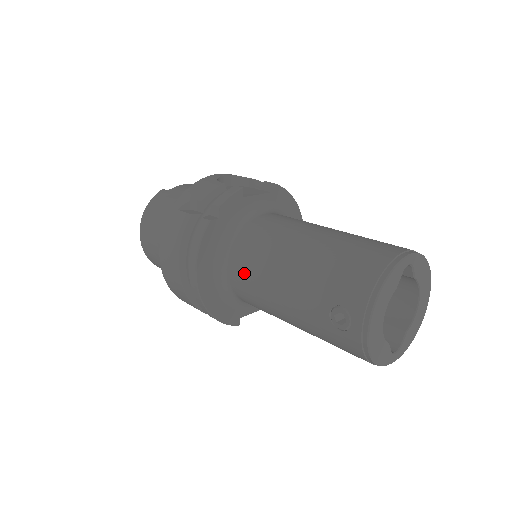
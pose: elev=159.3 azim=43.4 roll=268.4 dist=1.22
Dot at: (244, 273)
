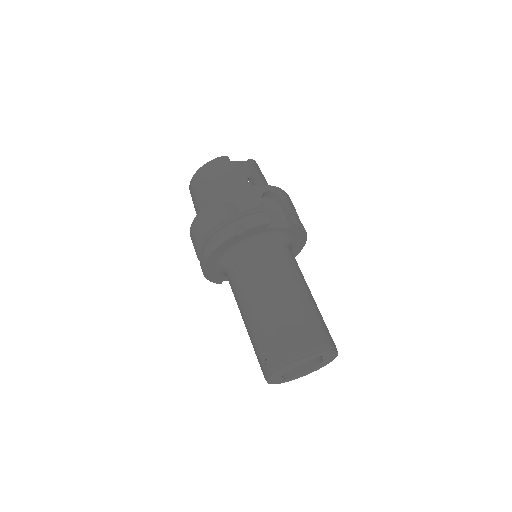
Dot at: (236, 277)
